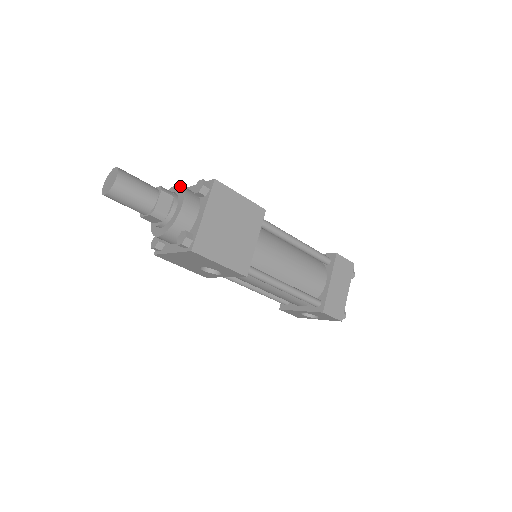
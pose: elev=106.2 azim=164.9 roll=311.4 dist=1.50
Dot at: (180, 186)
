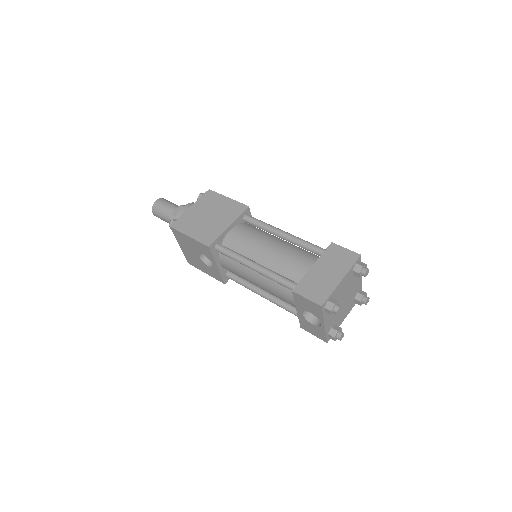
Dot at: occluded
